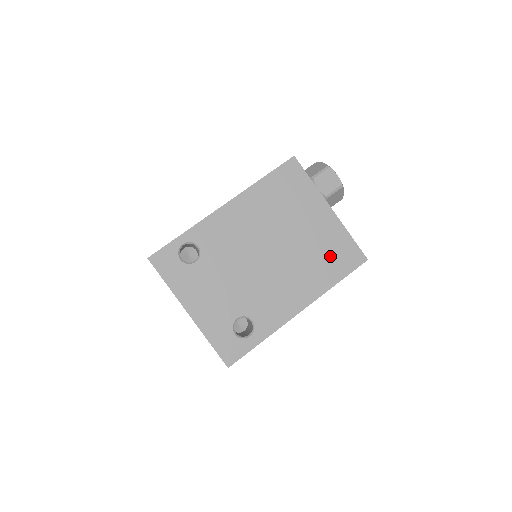
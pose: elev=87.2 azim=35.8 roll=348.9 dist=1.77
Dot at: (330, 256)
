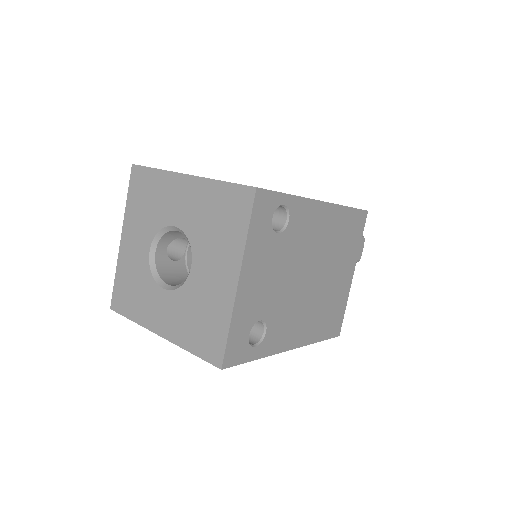
Dot at: (330, 314)
